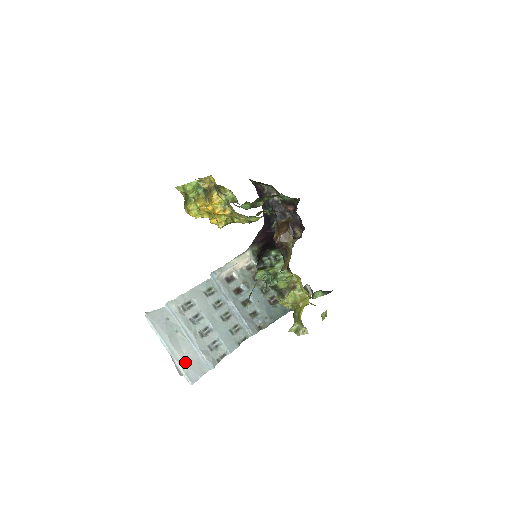
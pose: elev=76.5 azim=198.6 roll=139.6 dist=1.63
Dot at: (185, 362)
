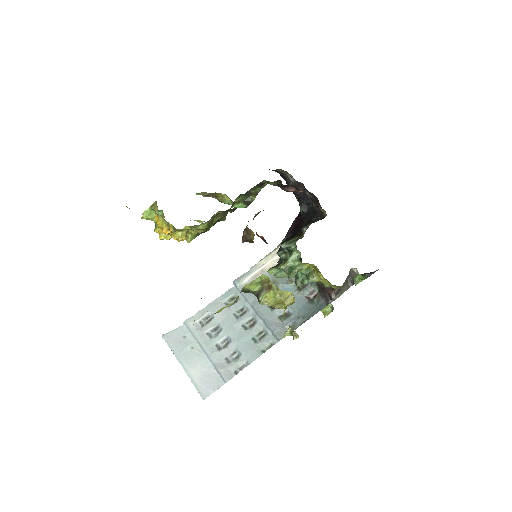
Dot at: (198, 378)
